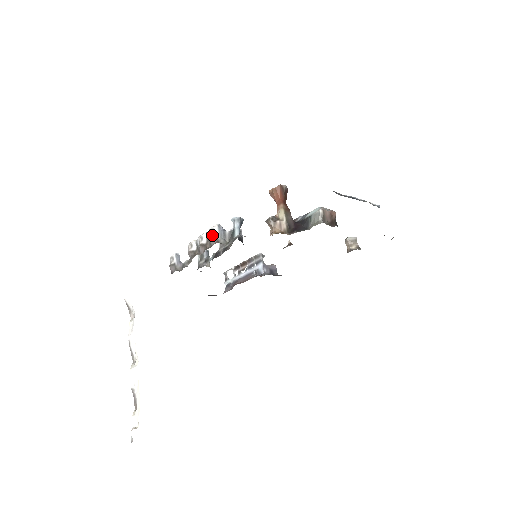
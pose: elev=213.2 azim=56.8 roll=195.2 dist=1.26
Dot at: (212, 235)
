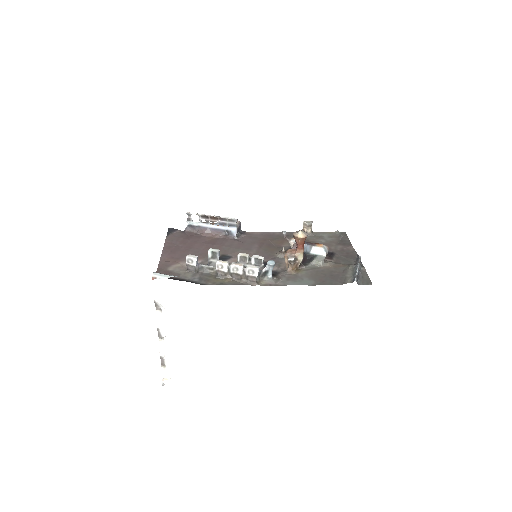
Dot at: (251, 274)
